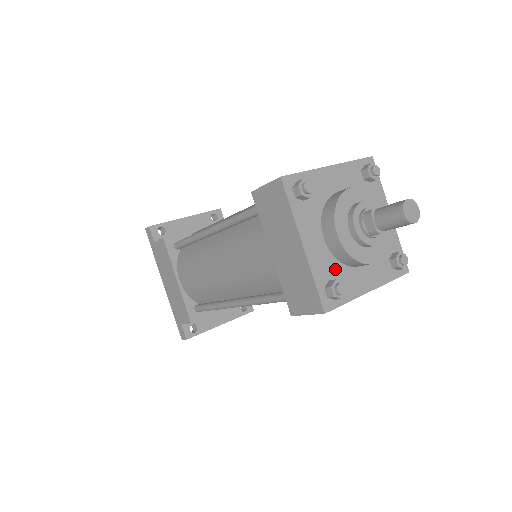
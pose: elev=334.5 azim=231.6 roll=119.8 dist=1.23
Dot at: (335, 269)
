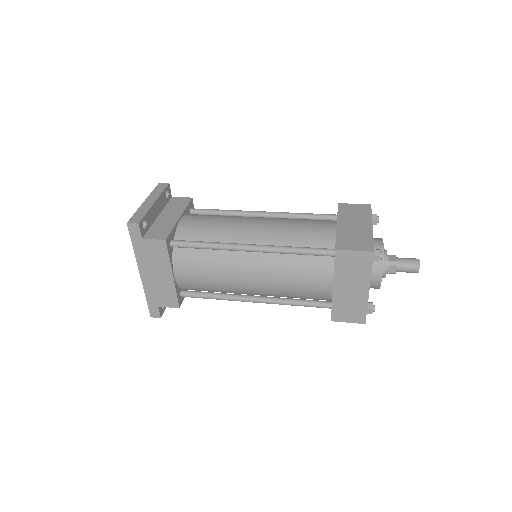
Dot at: occluded
